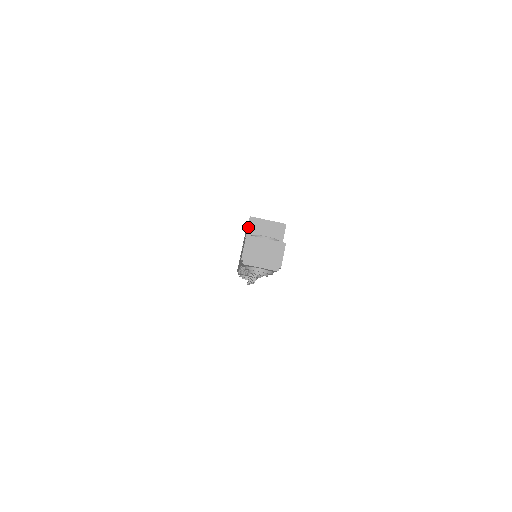
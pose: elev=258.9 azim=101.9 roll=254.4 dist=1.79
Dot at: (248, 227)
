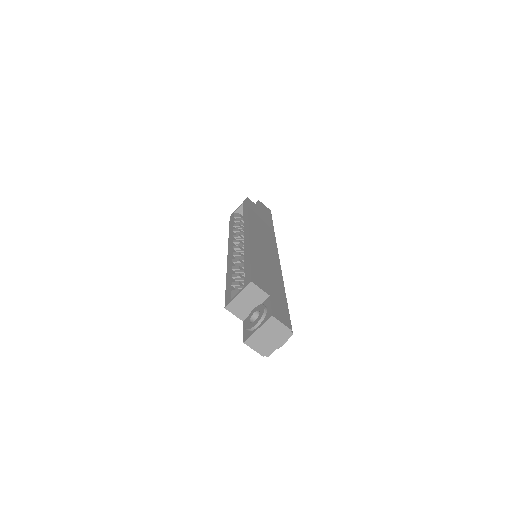
Dot at: (234, 314)
